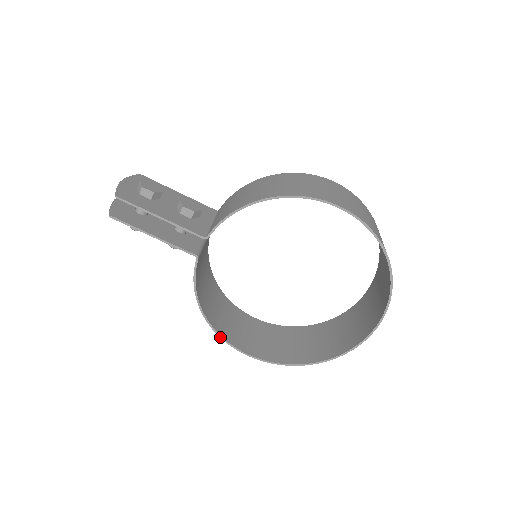
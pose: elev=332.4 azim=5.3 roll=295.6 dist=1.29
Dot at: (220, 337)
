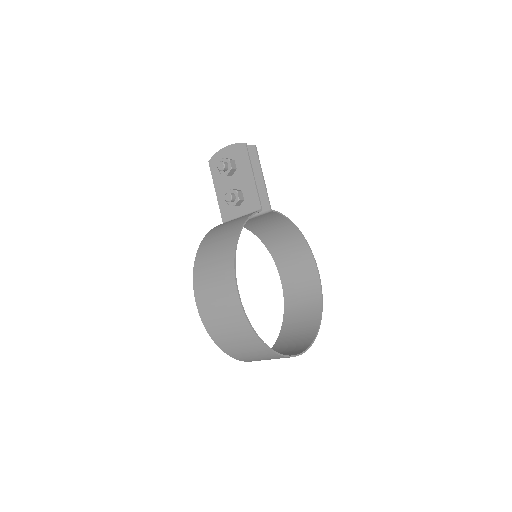
Dot at: (235, 259)
